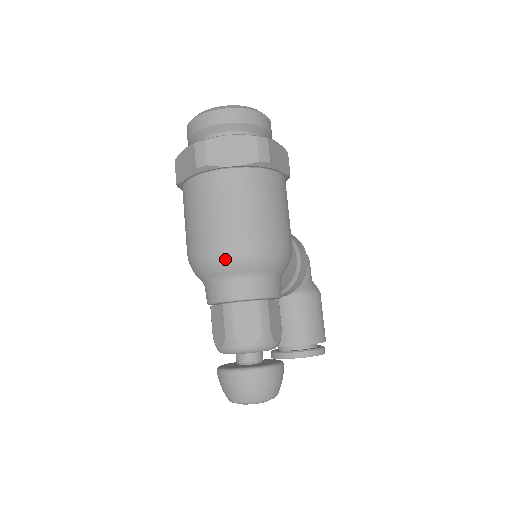
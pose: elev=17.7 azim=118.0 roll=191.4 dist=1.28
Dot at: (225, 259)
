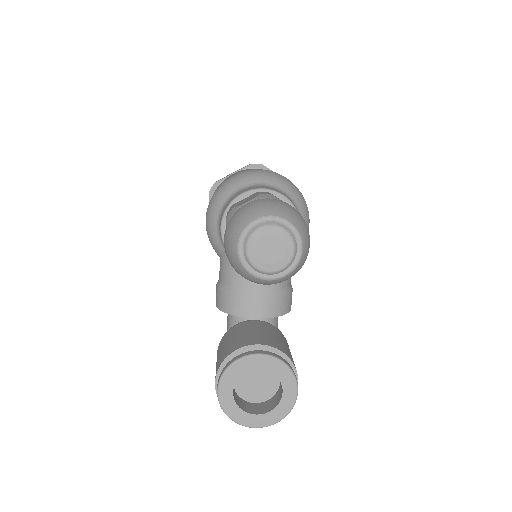
Dot at: (273, 175)
